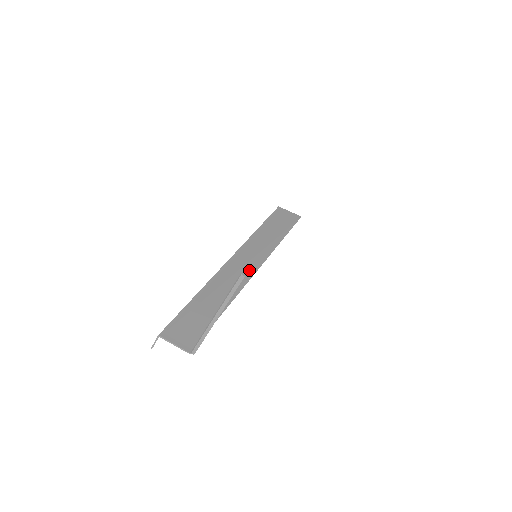
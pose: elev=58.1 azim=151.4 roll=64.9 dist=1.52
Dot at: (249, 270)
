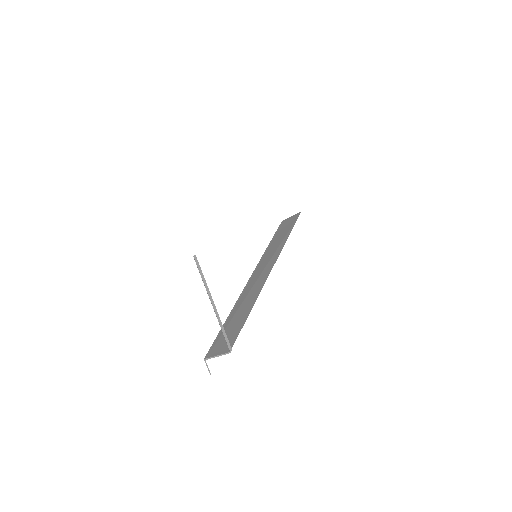
Dot at: (266, 272)
